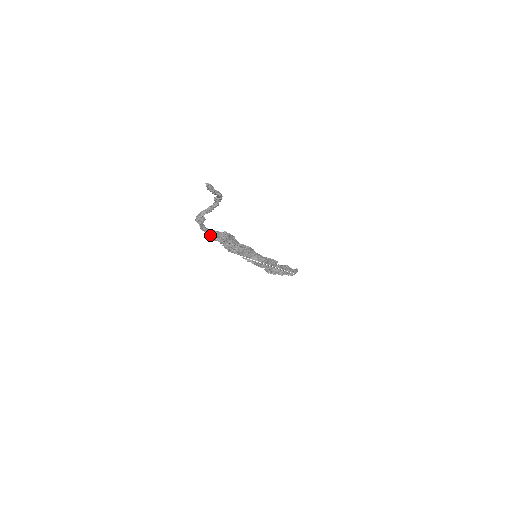
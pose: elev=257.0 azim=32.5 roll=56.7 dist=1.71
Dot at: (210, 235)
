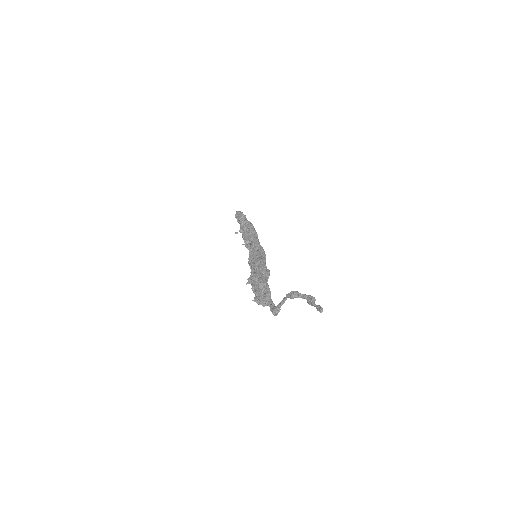
Dot at: occluded
